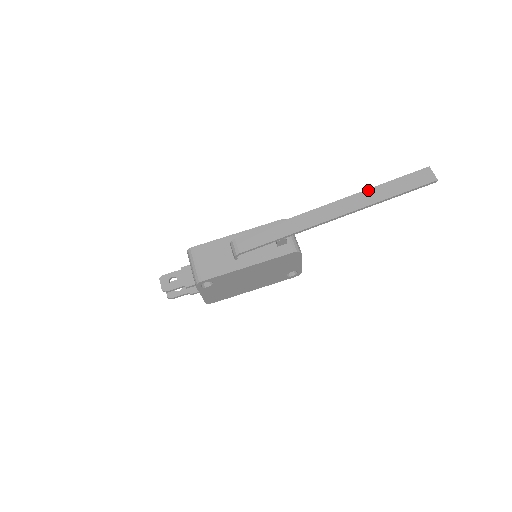
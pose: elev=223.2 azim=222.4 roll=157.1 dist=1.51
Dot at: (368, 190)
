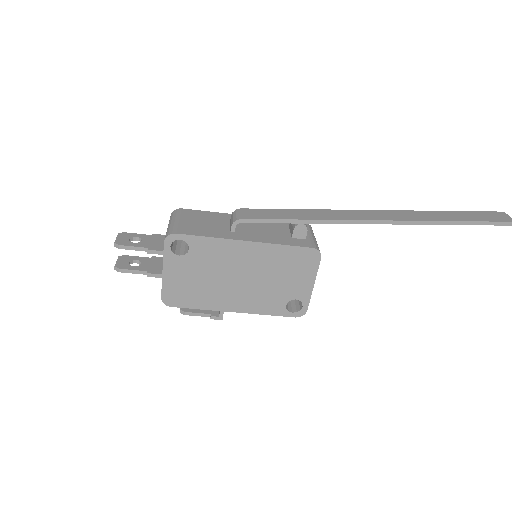
Dot at: (425, 211)
